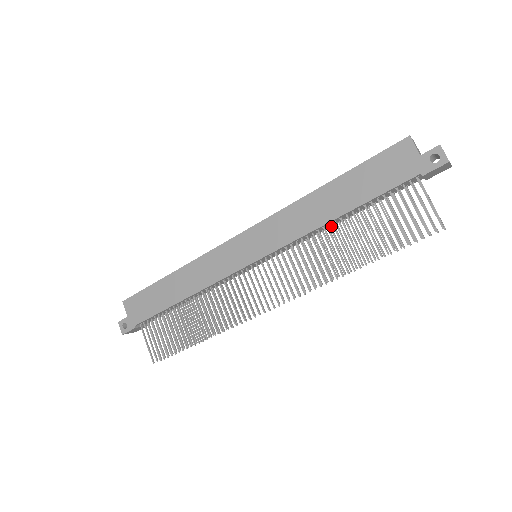
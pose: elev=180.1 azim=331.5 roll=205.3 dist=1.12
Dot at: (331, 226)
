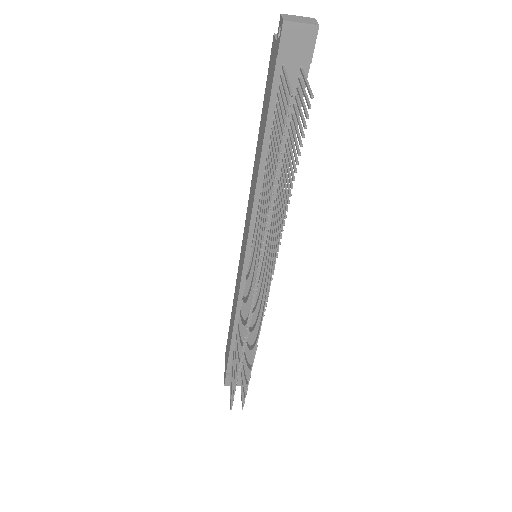
Dot at: occluded
